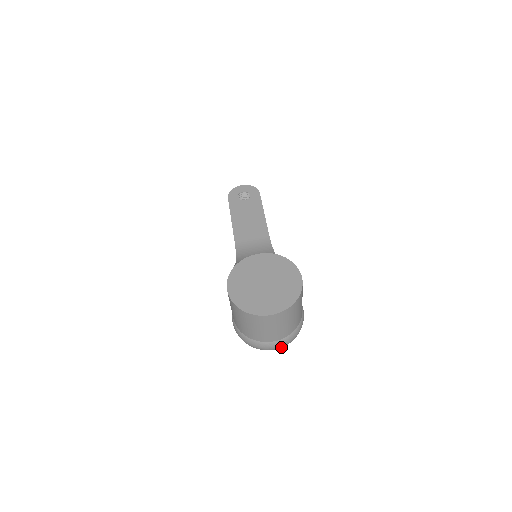
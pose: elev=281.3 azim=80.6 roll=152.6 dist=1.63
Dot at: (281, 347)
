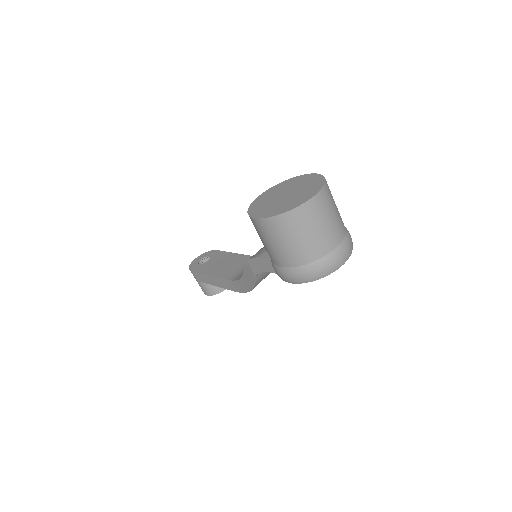
Dot at: (348, 256)
